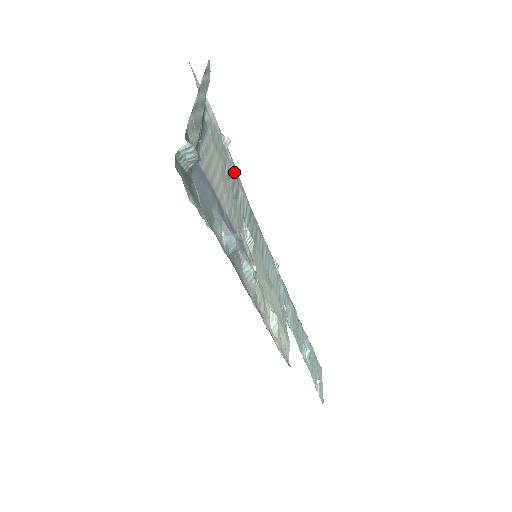
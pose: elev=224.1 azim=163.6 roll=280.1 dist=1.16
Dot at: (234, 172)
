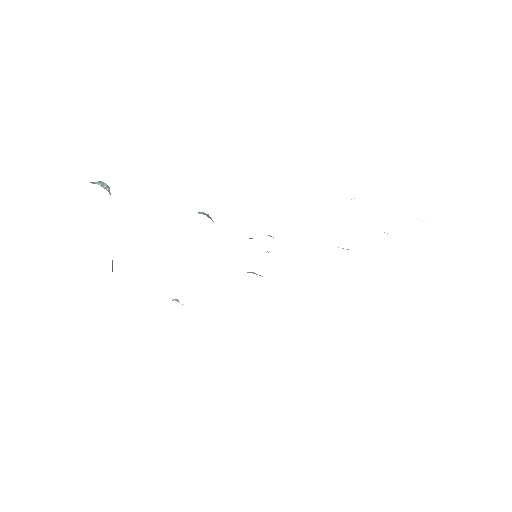
Dot at: occluded
